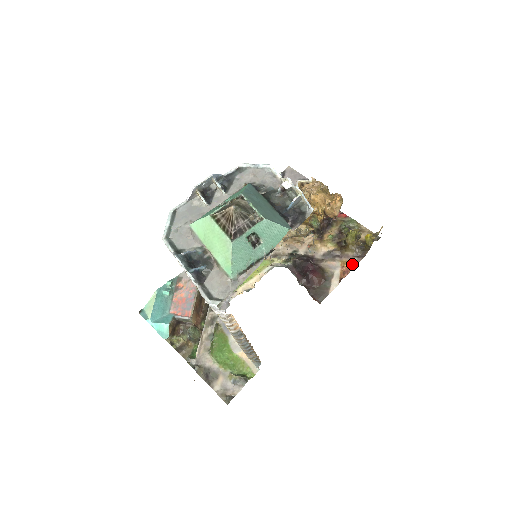
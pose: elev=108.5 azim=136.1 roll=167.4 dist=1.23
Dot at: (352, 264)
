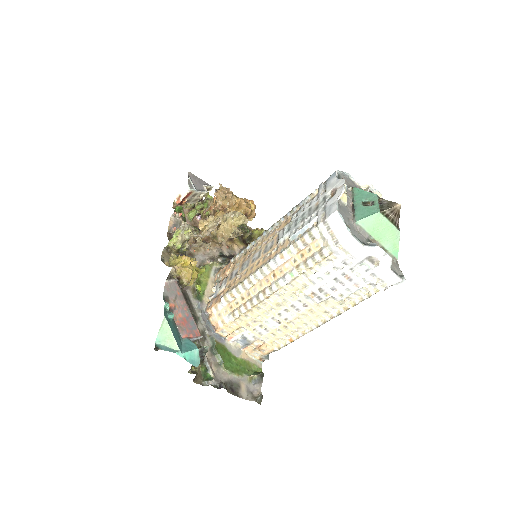
Dot at: occluded
